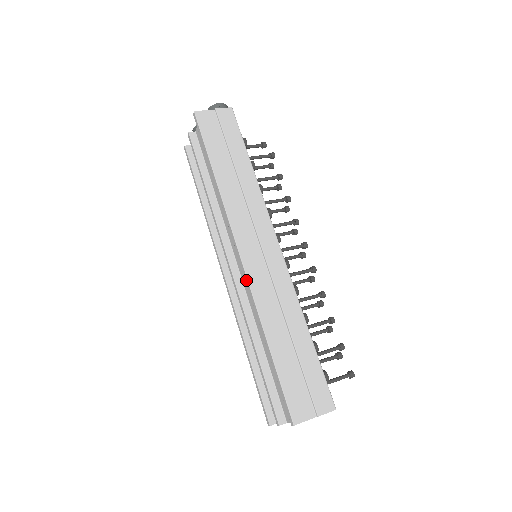
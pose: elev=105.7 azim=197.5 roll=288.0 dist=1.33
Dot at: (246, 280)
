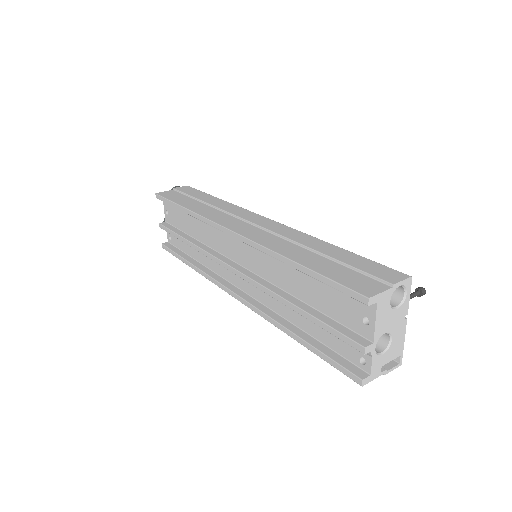
Dot at: (246, 241)
